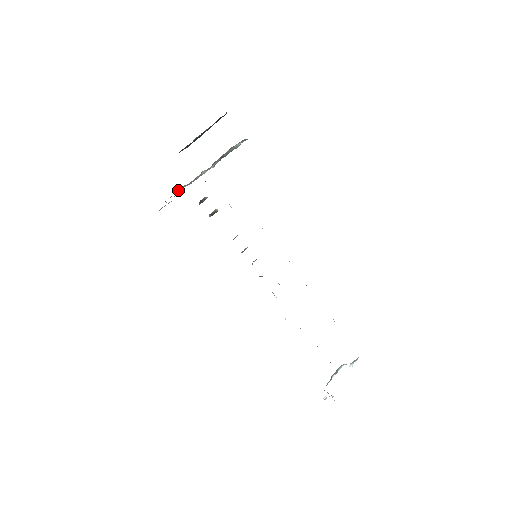
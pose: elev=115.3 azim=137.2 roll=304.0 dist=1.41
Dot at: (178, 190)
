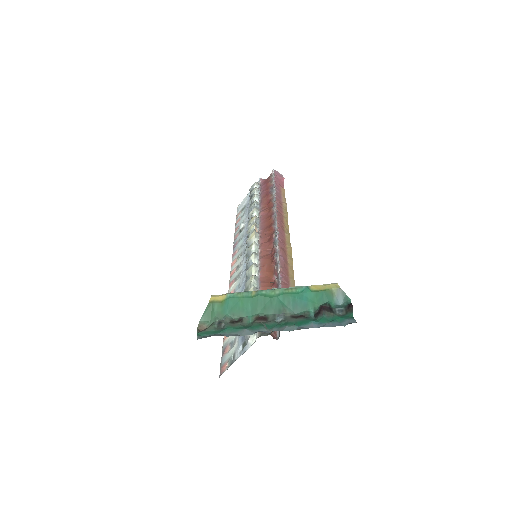
Dot at: occluded
